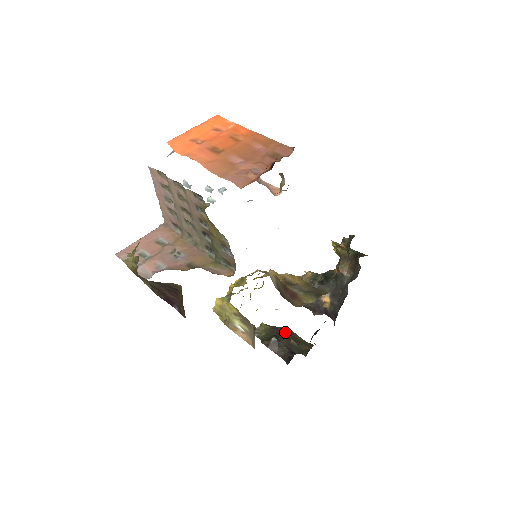
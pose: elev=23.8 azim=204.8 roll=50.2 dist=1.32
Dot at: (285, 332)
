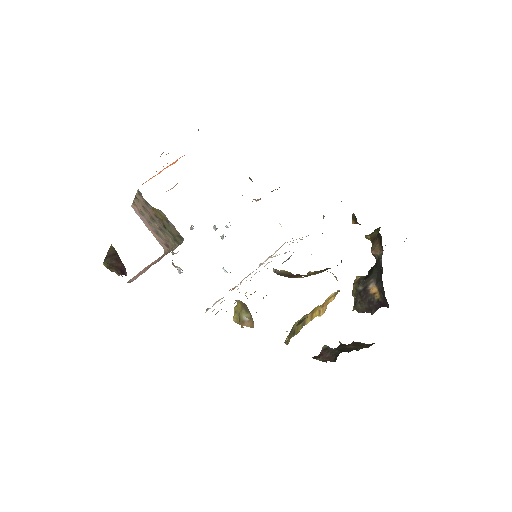
Dot at: occluded
